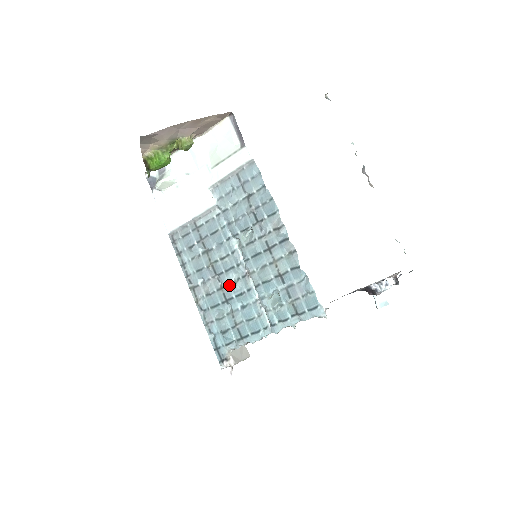
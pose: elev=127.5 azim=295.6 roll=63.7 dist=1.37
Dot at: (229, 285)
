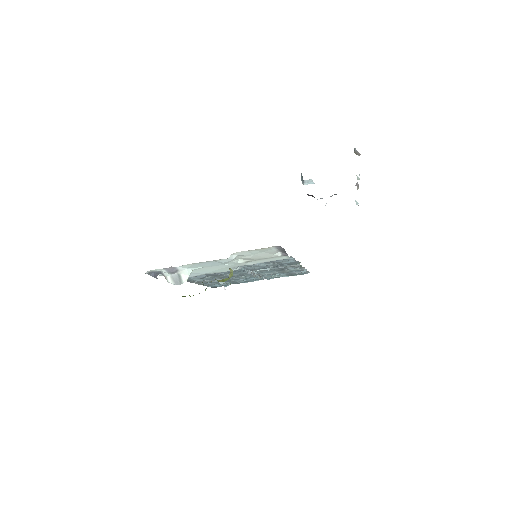
Dot at: (236, 278)
